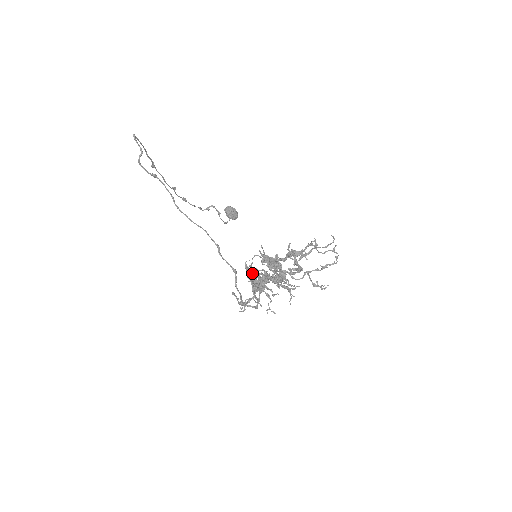
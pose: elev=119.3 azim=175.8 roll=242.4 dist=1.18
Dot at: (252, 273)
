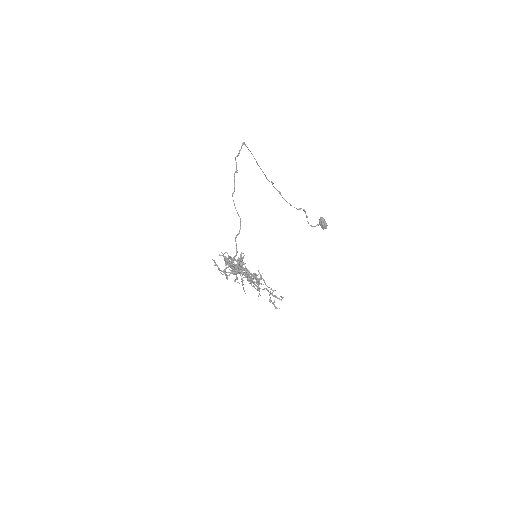
Dot at: (241, 261)
